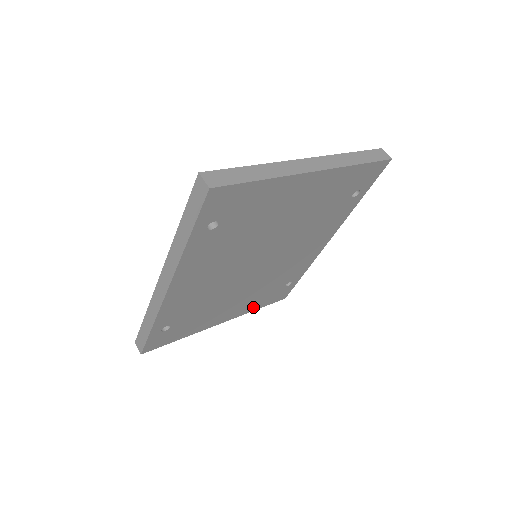
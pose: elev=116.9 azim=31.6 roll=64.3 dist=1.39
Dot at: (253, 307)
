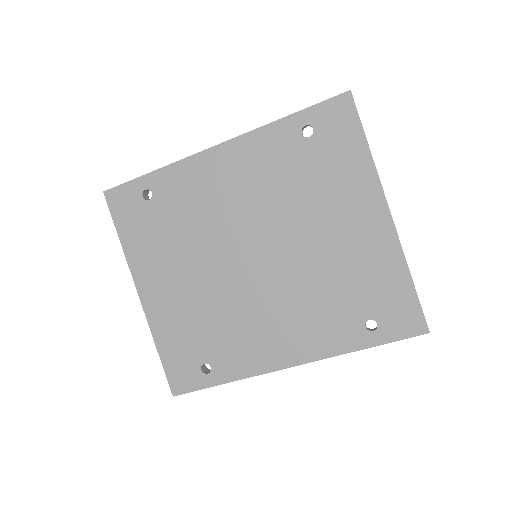
Dot at: (163, 334)
